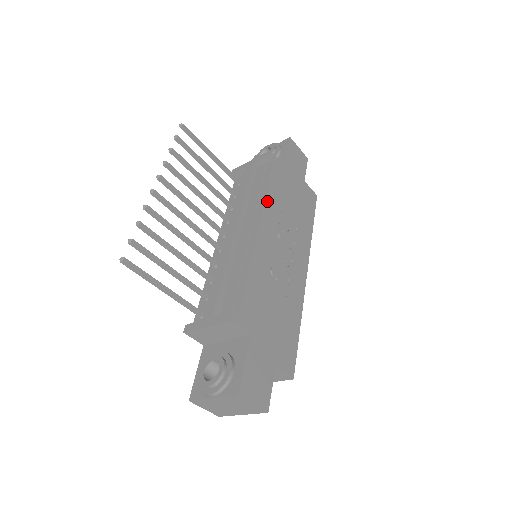
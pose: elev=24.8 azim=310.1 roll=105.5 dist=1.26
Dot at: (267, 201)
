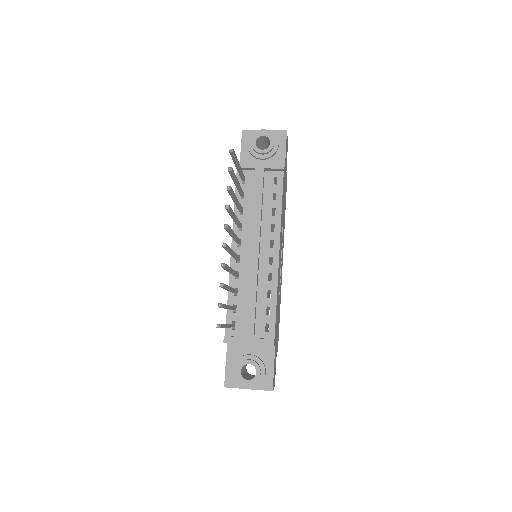
Dot at: (281, 221)
